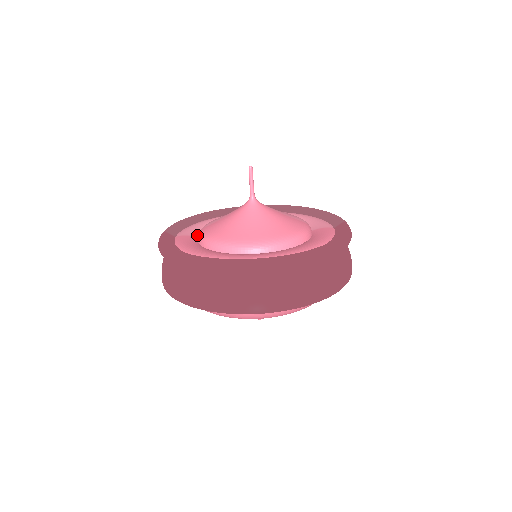
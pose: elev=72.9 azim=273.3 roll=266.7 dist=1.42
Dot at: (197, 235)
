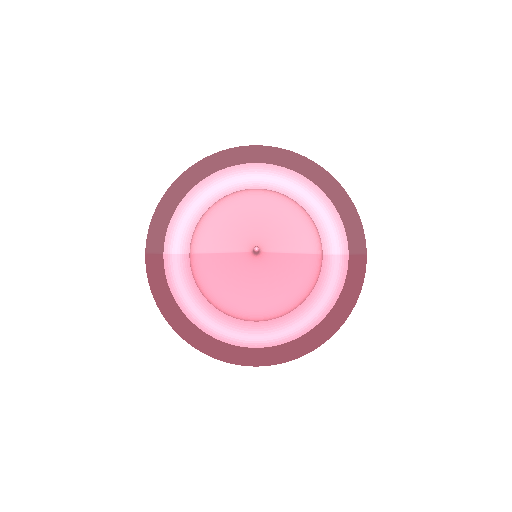
Dot at: (188, 248)
